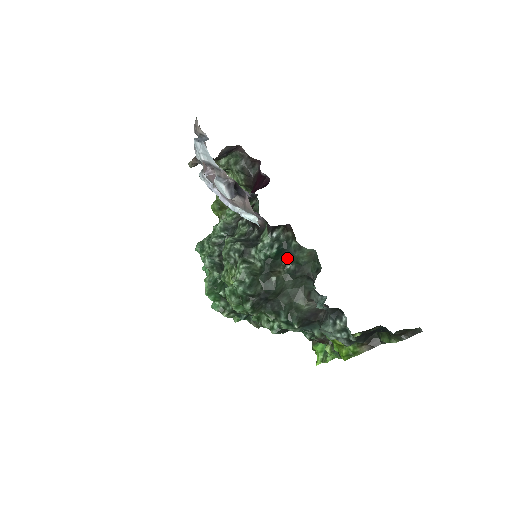
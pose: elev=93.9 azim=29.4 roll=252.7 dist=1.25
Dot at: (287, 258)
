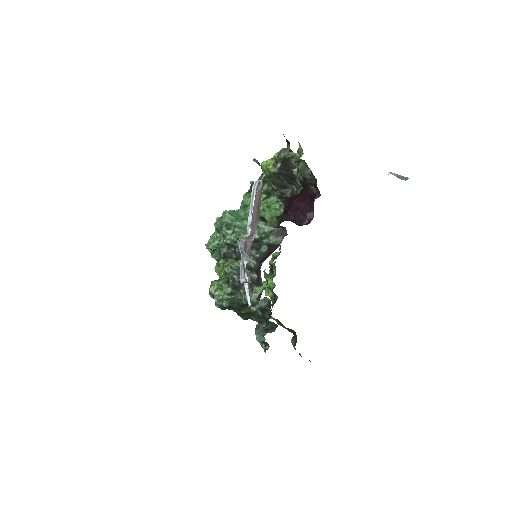
Dot at: occluded
